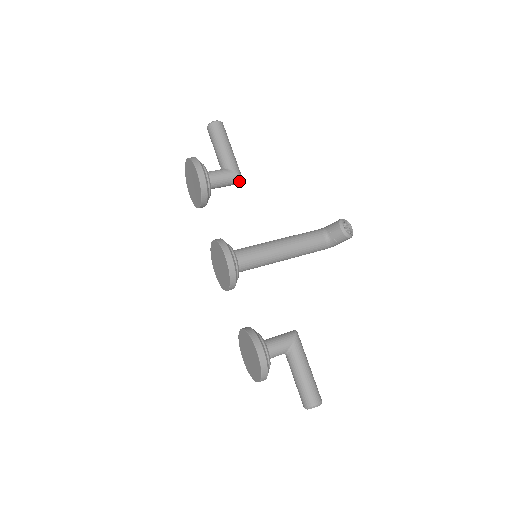
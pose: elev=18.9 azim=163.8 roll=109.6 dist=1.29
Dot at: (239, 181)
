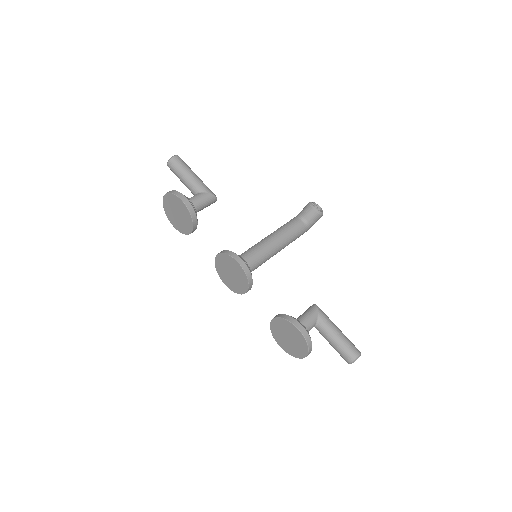
Dot at: (214, 200)
